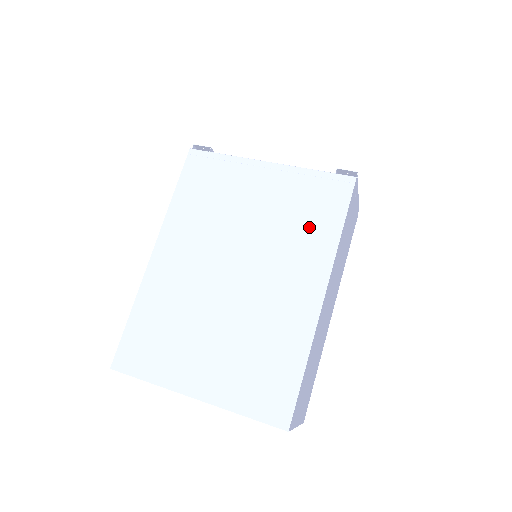
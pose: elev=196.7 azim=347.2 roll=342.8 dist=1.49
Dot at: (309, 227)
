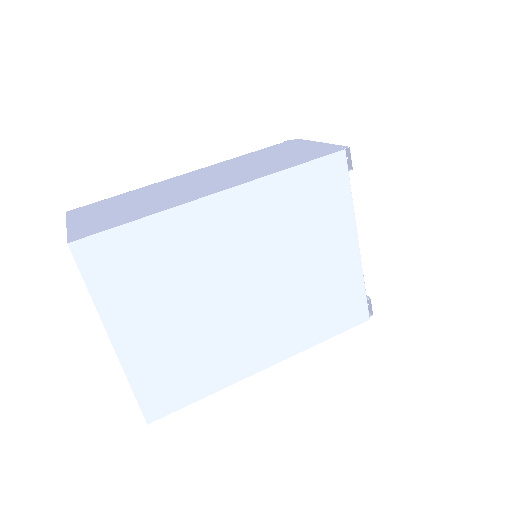
Dot at: (316, 317)
